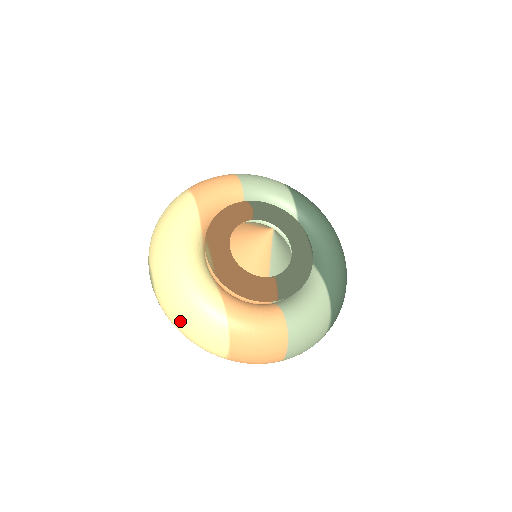
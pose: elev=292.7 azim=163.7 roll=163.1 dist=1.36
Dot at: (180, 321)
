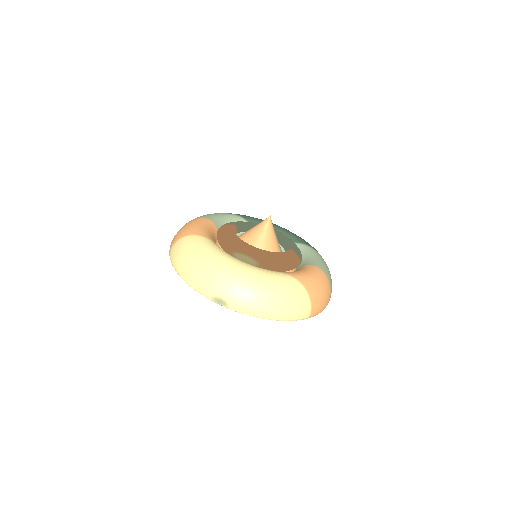
Dot at: (272, 306)
